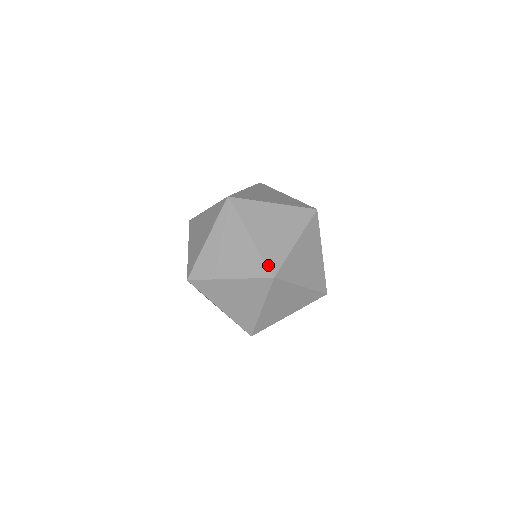
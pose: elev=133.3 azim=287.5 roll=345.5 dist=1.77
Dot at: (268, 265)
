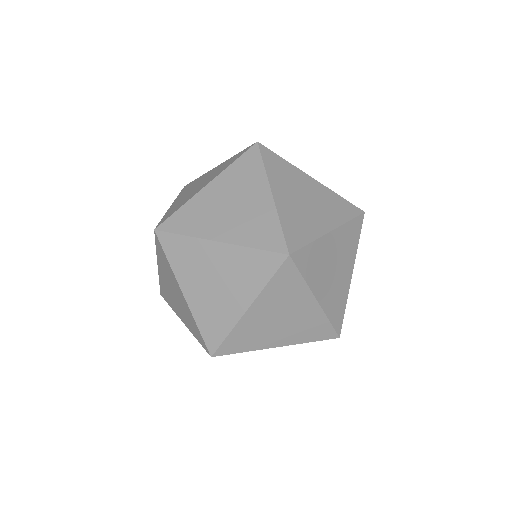
Dot at: occluded
